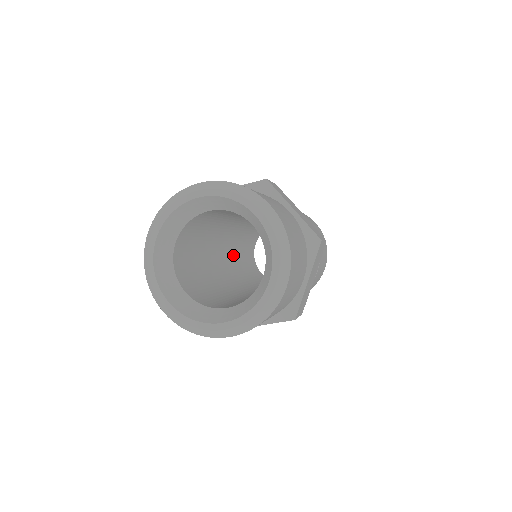
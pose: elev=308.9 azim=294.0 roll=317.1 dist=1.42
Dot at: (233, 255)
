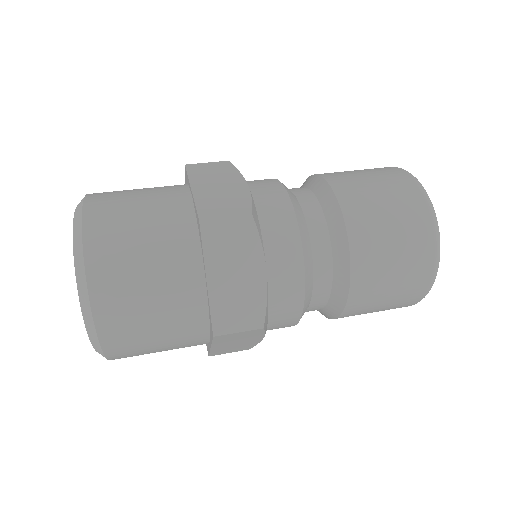
Dot at: occluded
